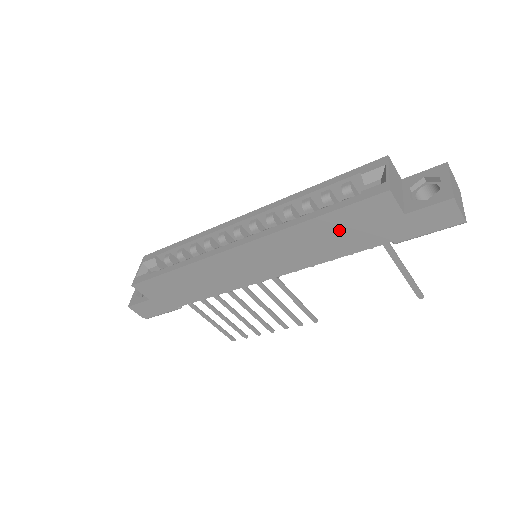
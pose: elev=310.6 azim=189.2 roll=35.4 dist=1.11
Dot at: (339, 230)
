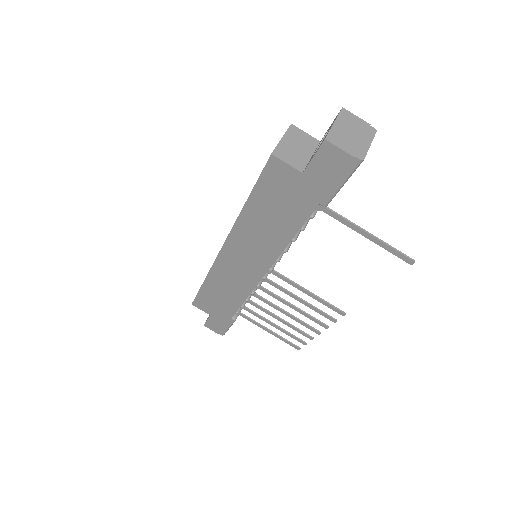
Dot at: (271, 208)
